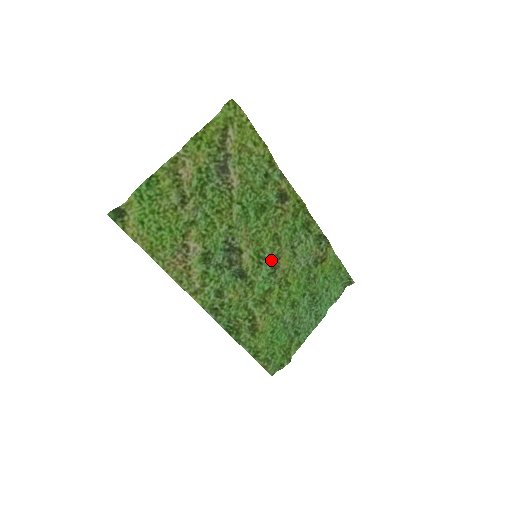
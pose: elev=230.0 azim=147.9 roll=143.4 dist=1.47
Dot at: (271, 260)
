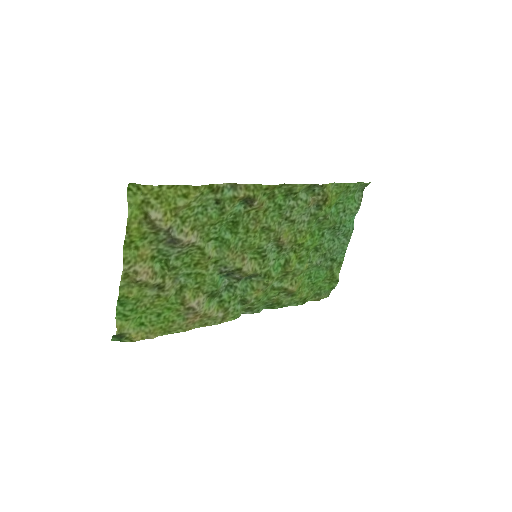
Dot at: (272, 244)
